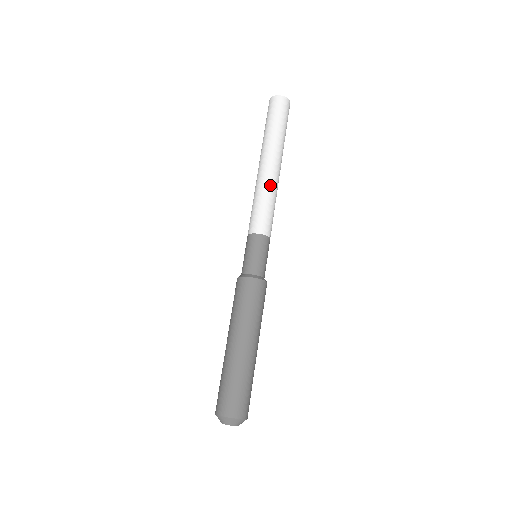
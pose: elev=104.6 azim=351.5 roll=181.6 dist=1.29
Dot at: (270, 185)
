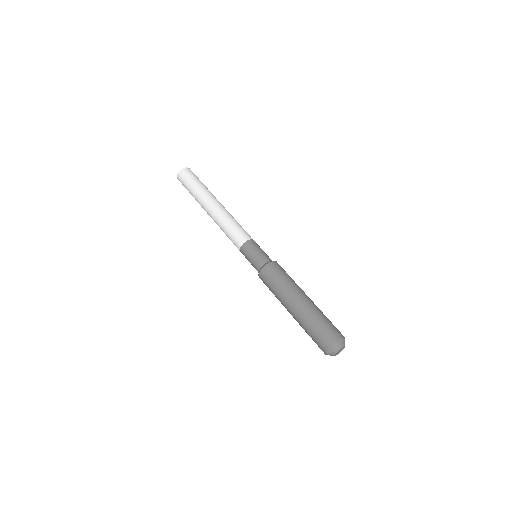
Dot at: (220, 218)
